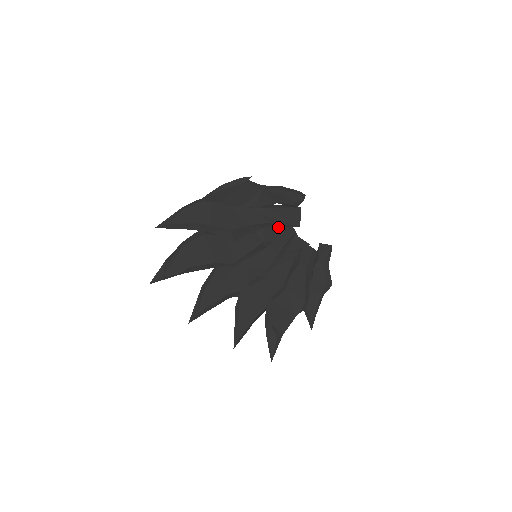
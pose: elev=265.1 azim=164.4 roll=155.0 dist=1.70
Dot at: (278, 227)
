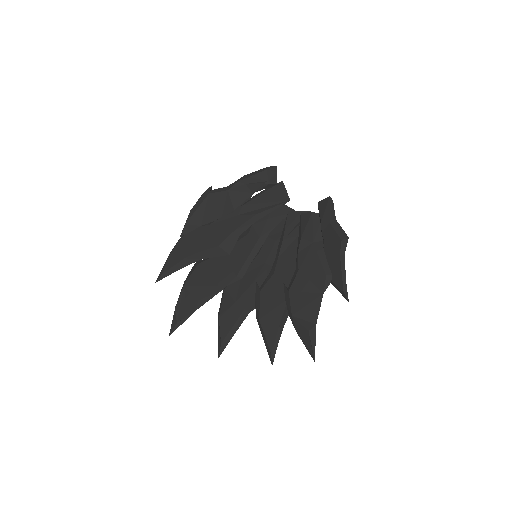
Dot at: (268, 215)
